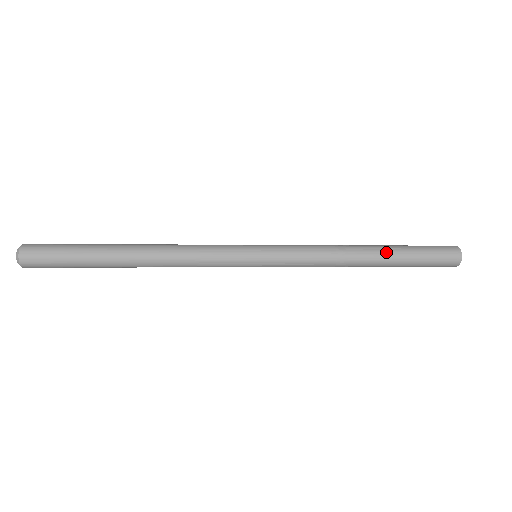
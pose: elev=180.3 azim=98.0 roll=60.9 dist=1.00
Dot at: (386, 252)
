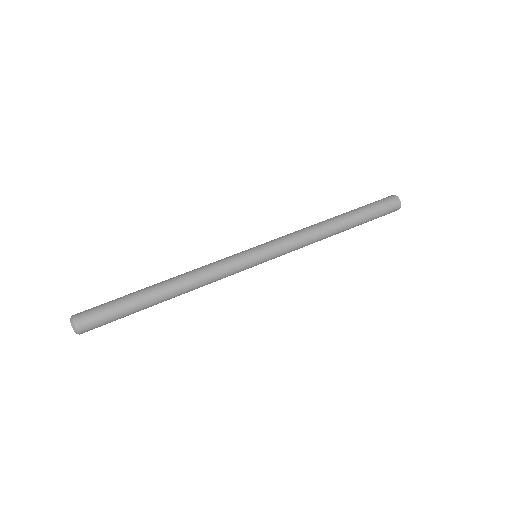
Dot at: occluded
